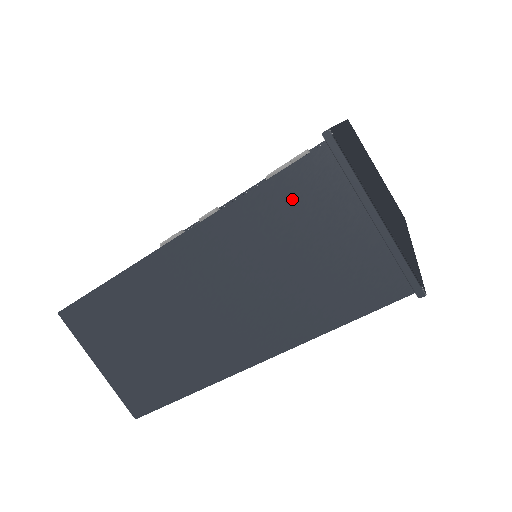
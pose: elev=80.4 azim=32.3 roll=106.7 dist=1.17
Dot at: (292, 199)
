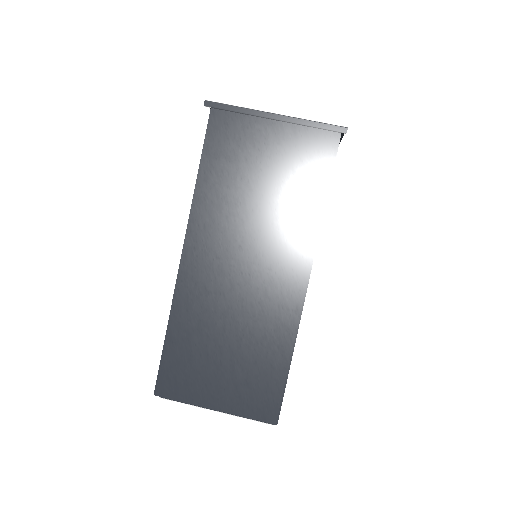
Dot at: (224, 155)
